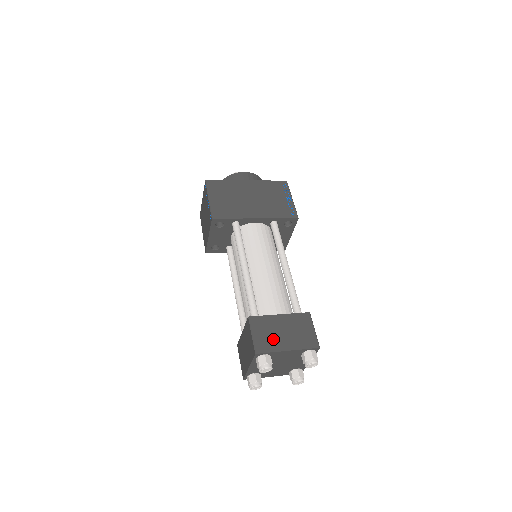
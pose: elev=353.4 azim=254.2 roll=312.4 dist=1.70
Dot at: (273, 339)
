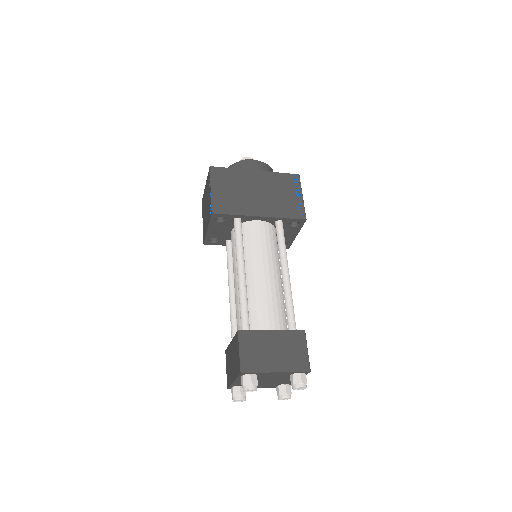
Dot at: (262, 358)
